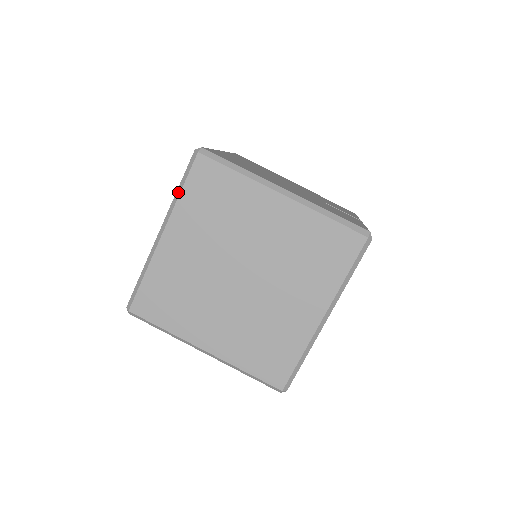
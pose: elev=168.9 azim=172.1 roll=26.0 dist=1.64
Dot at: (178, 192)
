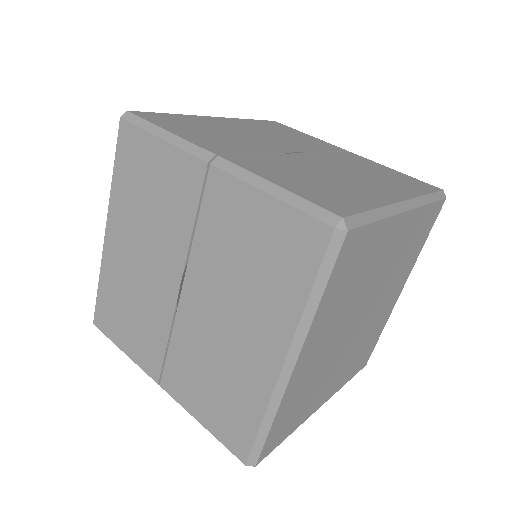
Dot at: (314, 301)
